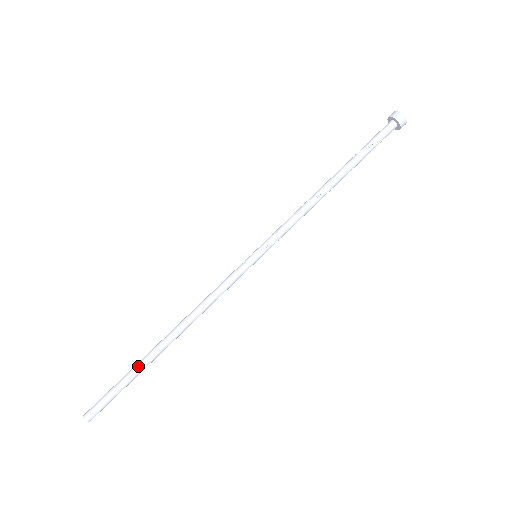
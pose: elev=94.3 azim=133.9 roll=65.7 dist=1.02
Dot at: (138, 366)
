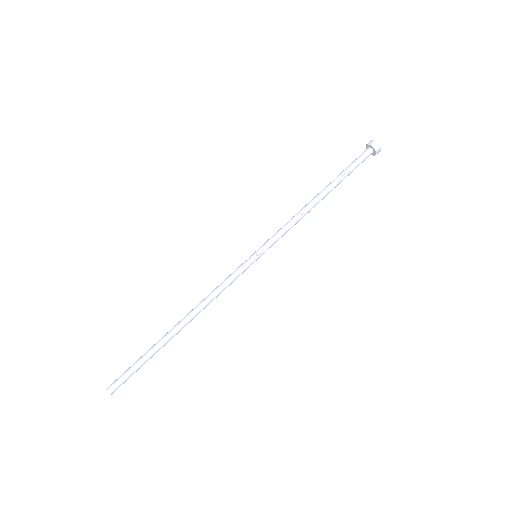
Dot at: (157, 349)
